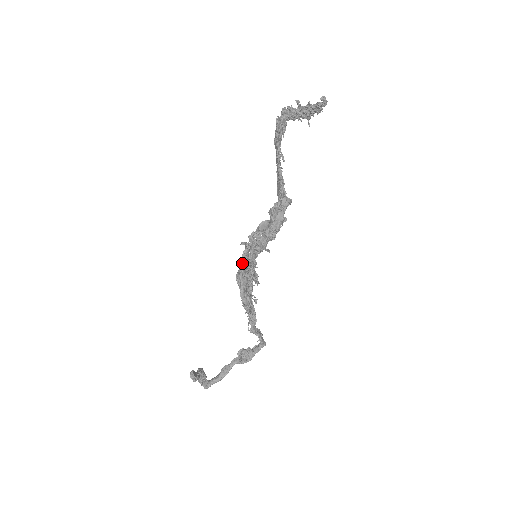
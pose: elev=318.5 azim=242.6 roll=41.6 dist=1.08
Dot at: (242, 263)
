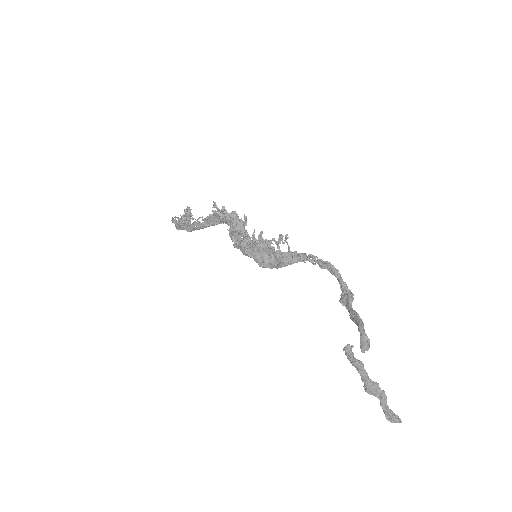
Dot at: occluded
